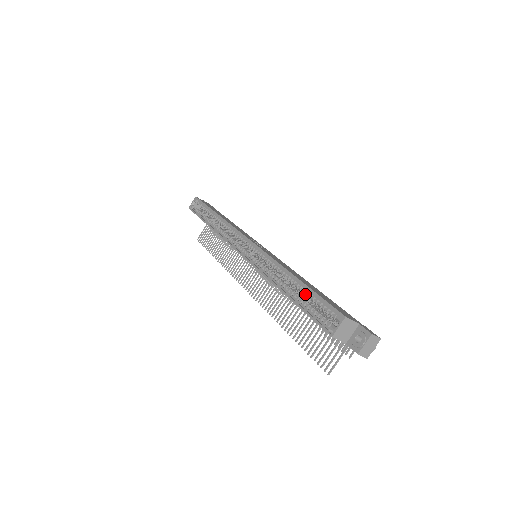
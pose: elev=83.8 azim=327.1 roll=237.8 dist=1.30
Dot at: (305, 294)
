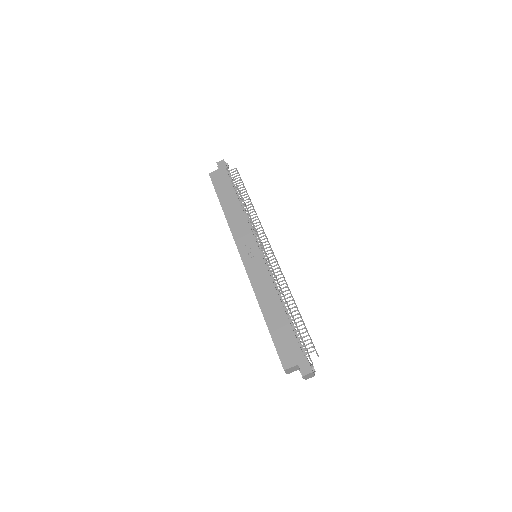
Dot at: occluded
